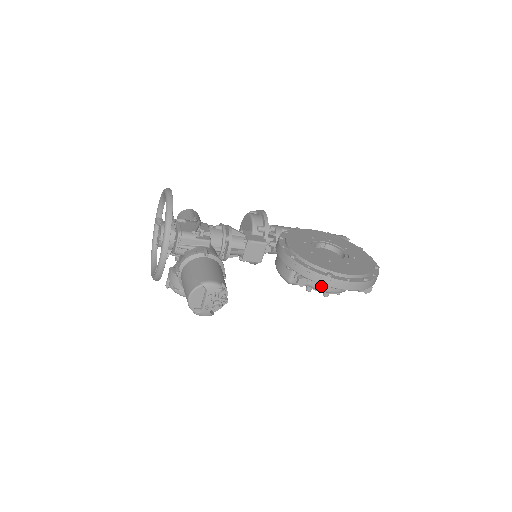
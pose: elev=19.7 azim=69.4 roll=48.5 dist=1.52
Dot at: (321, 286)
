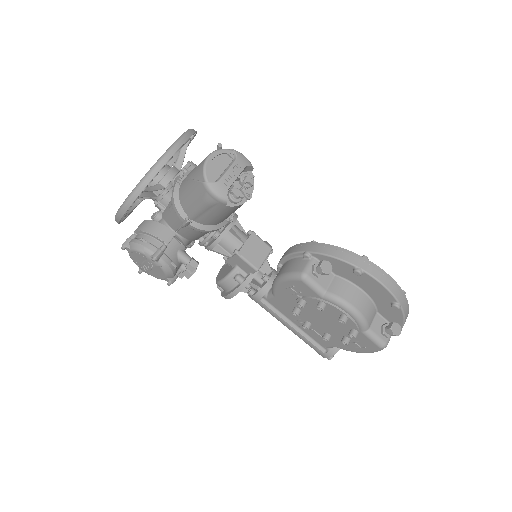
Dot at: (343, 294)
